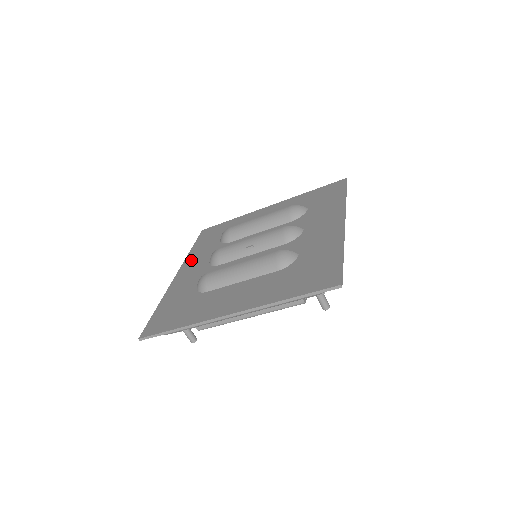
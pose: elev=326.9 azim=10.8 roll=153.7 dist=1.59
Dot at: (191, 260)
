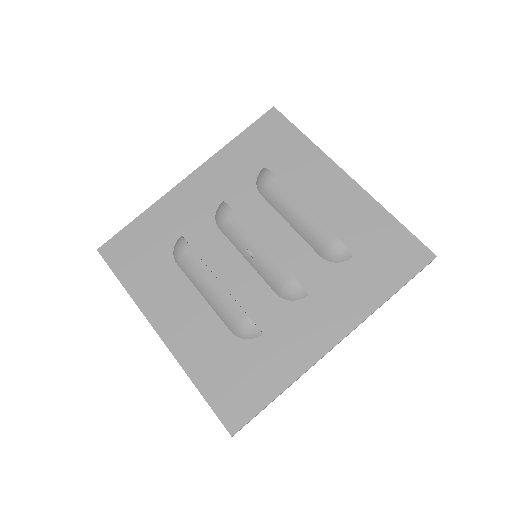
Dot at: (215, 168)
